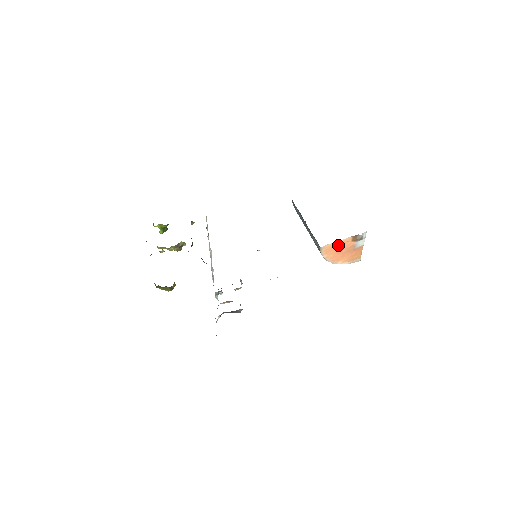
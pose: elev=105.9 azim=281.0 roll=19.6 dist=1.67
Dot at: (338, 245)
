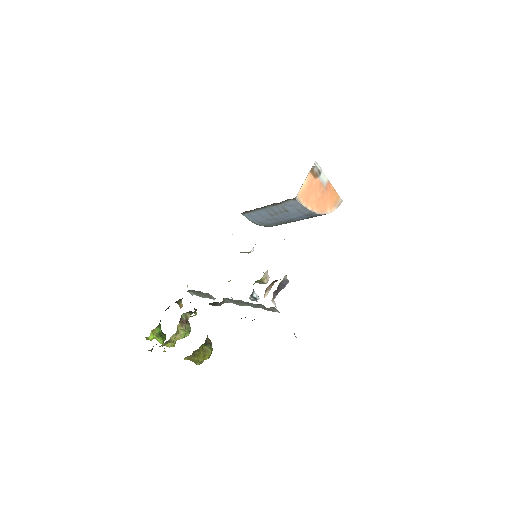
Dot at: (308, 189)
